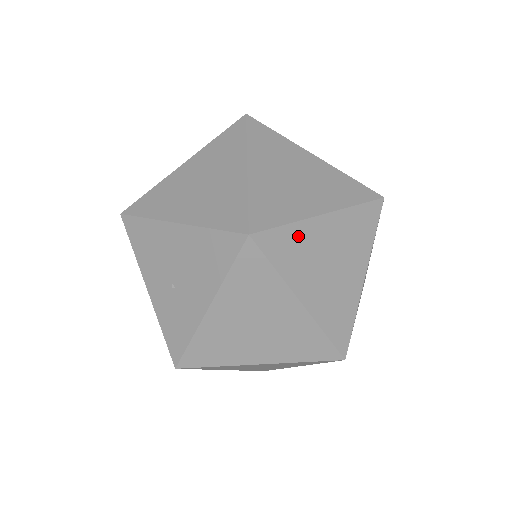
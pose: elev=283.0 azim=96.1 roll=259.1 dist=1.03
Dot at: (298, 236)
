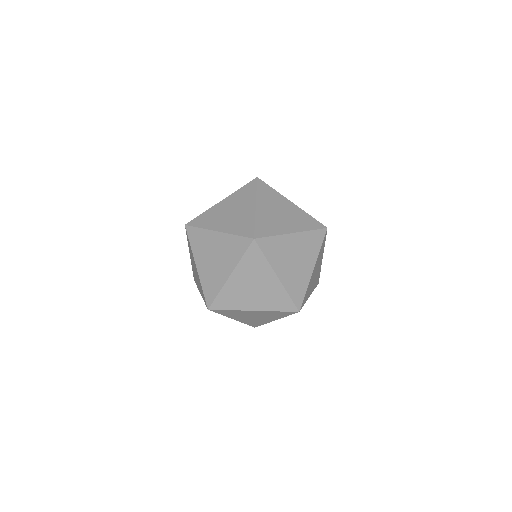
Dot at: (275, 195)
